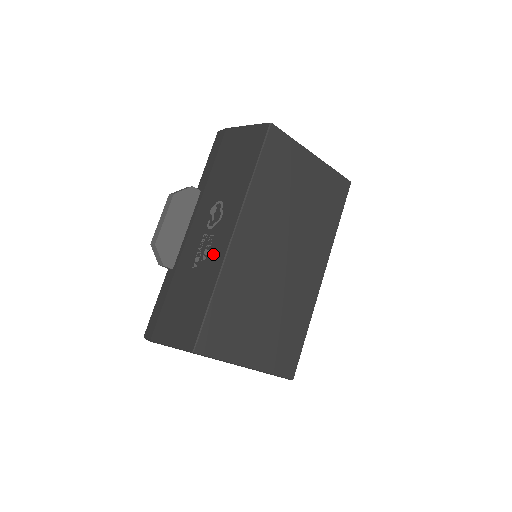
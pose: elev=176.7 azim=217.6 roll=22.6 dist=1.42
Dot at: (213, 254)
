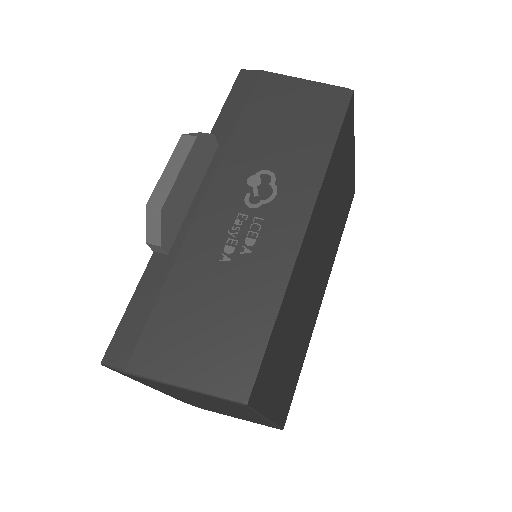
Dot at: (267, 248)
